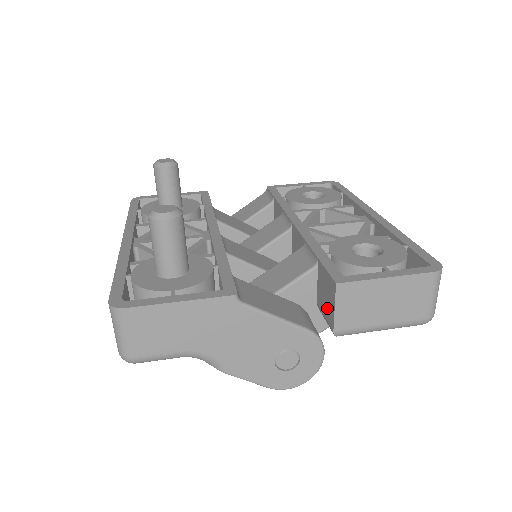
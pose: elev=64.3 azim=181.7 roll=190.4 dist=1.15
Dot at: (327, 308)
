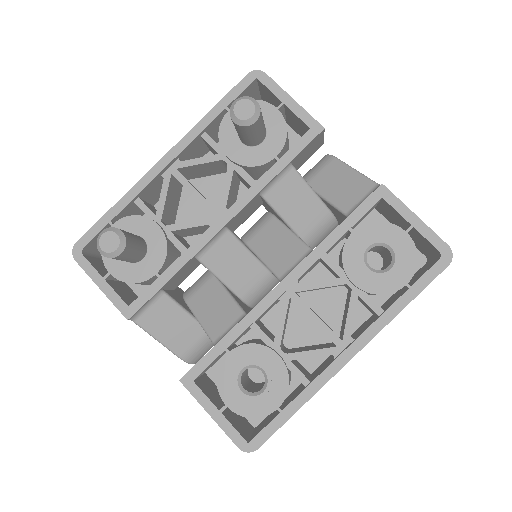
Dot at: occluded
